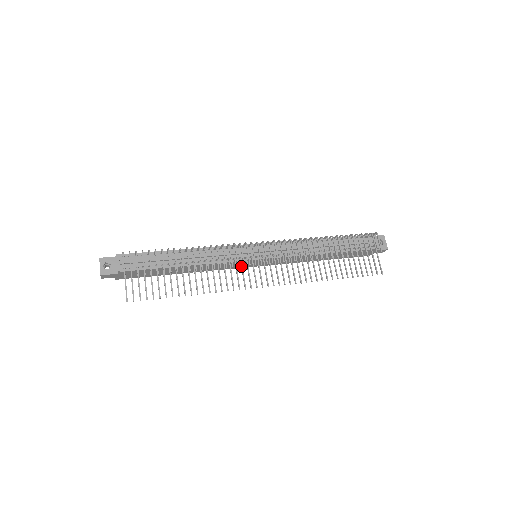
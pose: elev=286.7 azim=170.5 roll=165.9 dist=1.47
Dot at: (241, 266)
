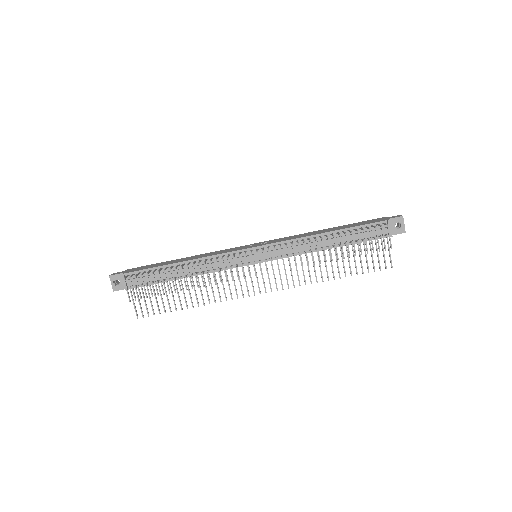
Dot at: occluded
